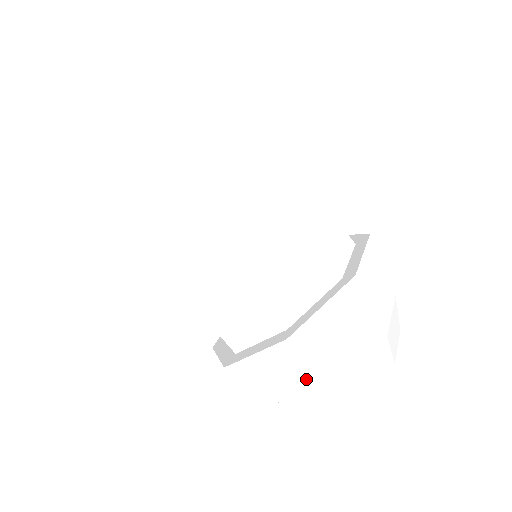
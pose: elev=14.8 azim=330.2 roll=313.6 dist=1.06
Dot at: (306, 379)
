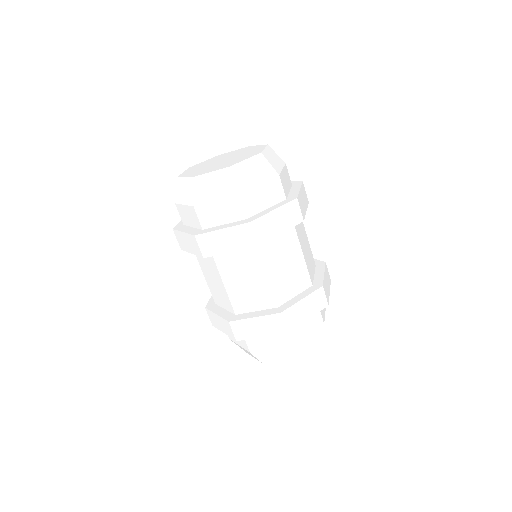
Dot at: (275, 339)
